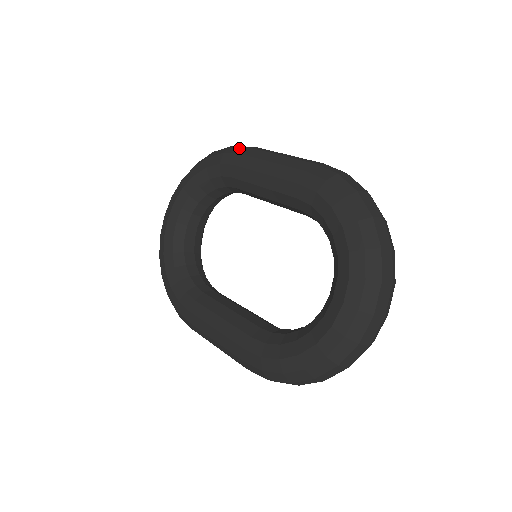
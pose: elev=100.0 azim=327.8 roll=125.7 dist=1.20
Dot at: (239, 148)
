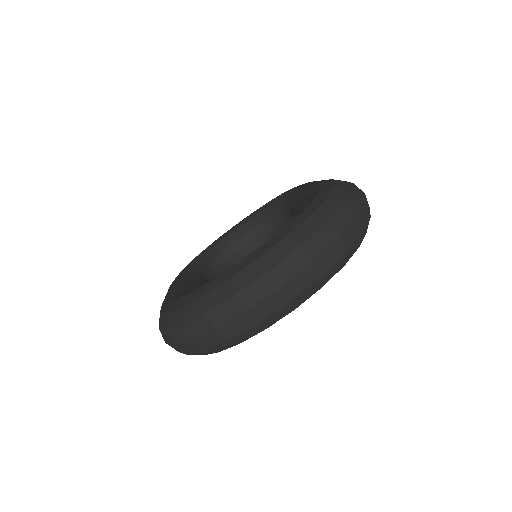
Dot at: occluded
